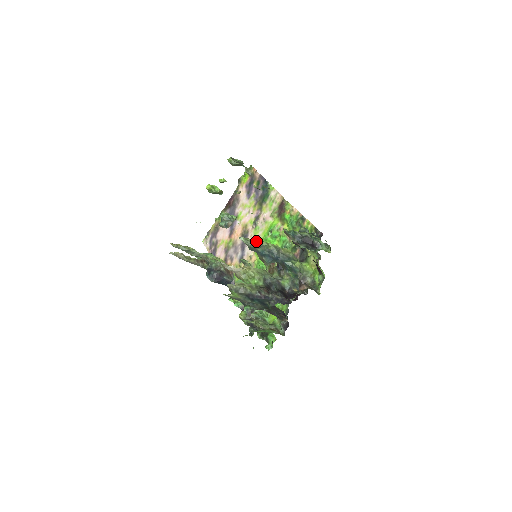
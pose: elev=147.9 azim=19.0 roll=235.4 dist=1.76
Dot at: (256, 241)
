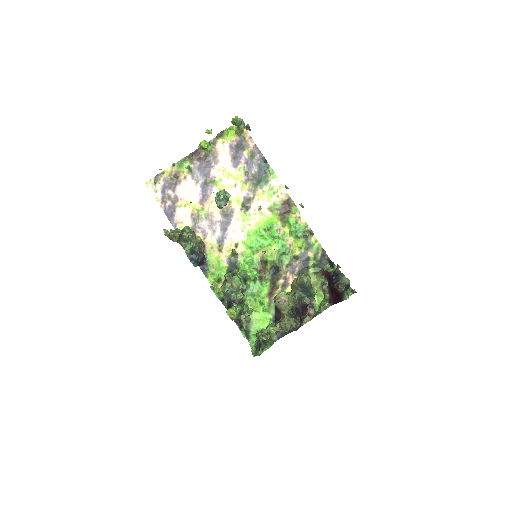
Dot at: (308, 278)
